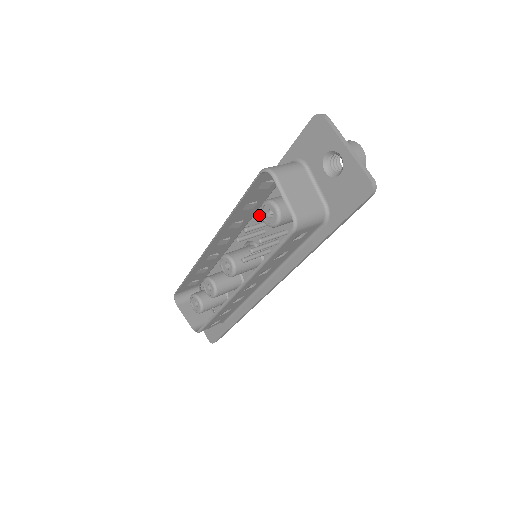
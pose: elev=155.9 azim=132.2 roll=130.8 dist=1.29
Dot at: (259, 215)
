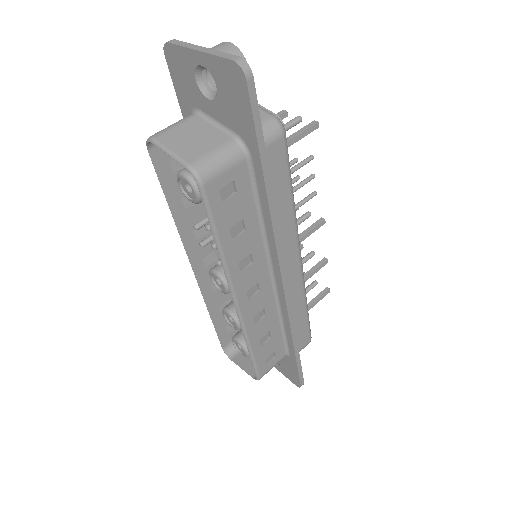
Dot at: occluded
